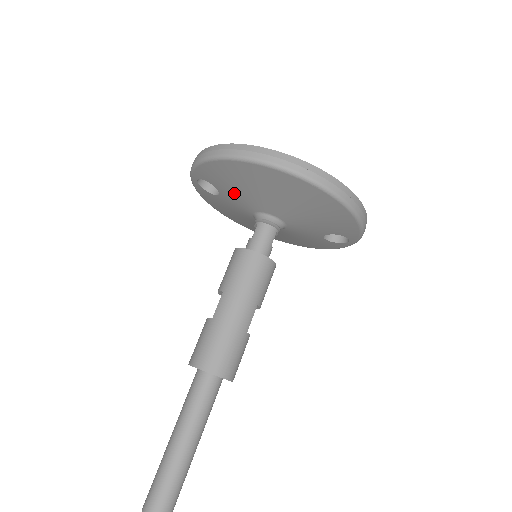
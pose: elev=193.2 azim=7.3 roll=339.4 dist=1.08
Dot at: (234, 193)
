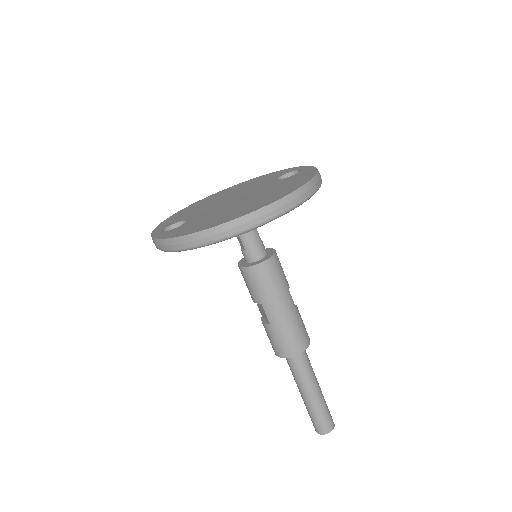
Dot at: occluded
